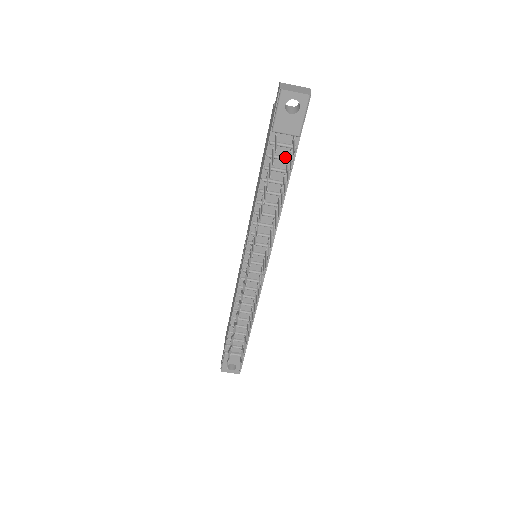
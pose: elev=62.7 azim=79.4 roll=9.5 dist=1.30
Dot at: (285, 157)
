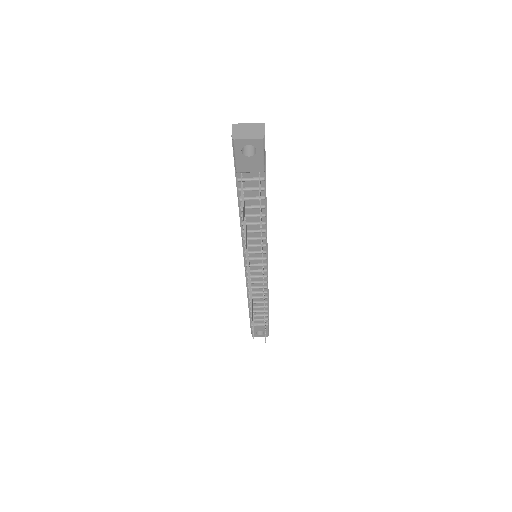
Dot at: (256, 188)
